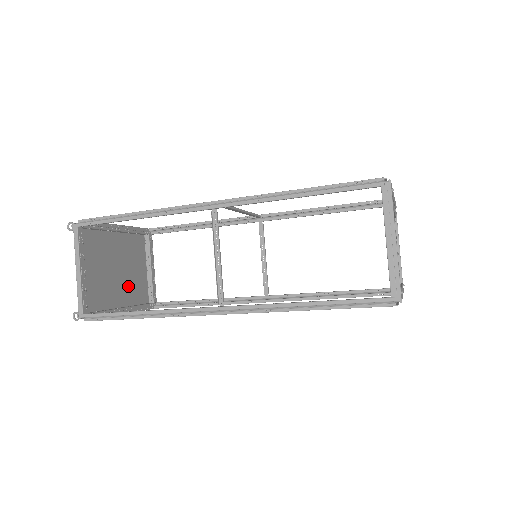
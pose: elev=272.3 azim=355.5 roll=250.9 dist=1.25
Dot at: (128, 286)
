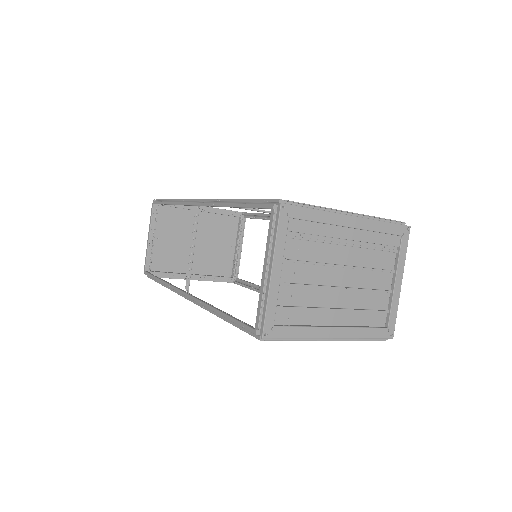
Dot at: (208, 258)
